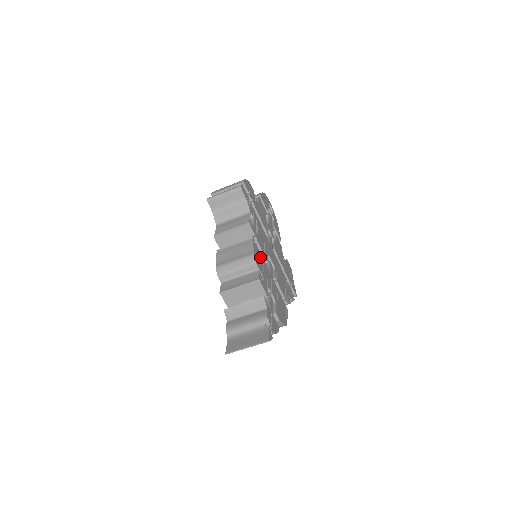
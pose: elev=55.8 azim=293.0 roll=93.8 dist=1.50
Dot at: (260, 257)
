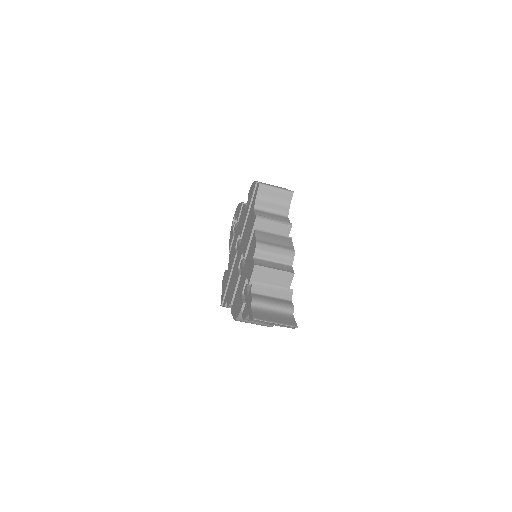
Dot at: occluded
